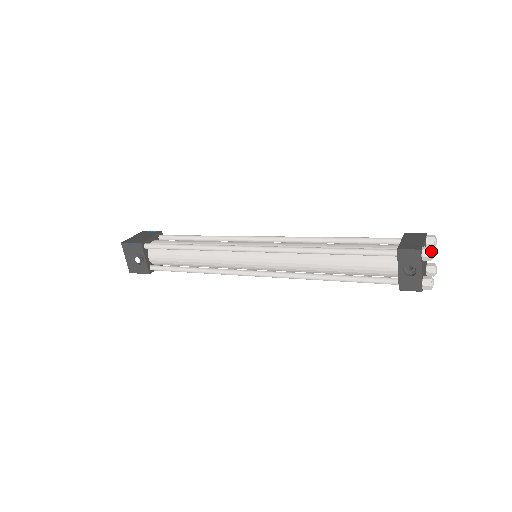
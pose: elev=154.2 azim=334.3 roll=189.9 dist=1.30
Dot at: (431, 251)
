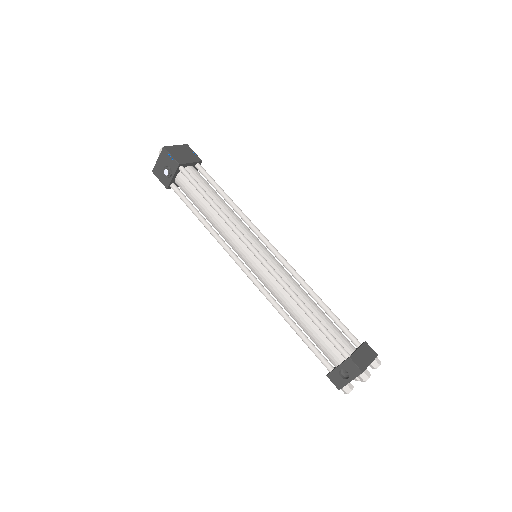
Dot at: (368, 378)
